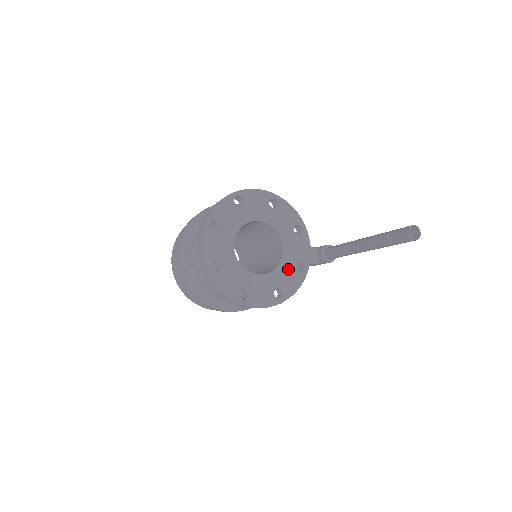
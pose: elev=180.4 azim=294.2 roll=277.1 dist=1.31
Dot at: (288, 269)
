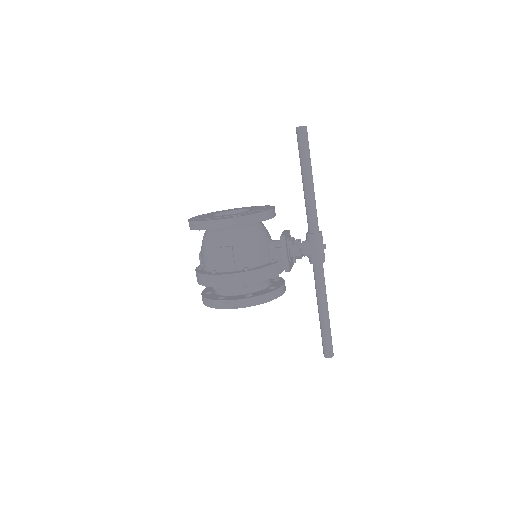
Dot at: (250, 212)
